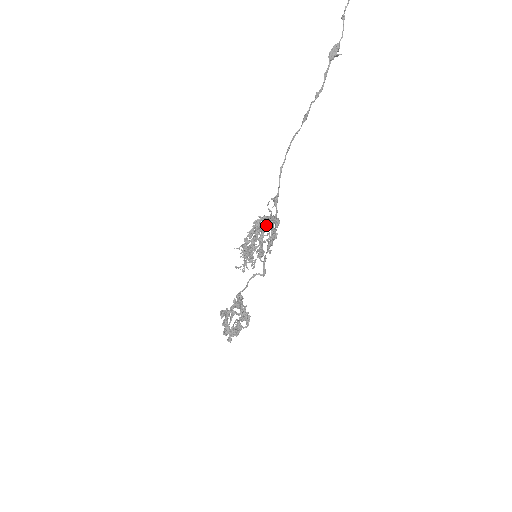
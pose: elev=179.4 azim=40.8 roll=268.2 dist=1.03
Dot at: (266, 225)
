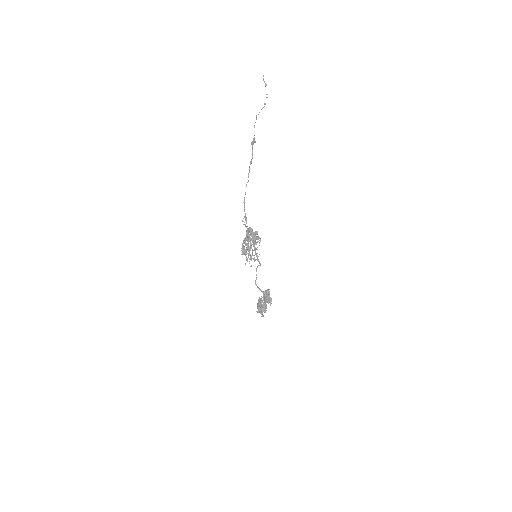
Dot at: (247, 233)
